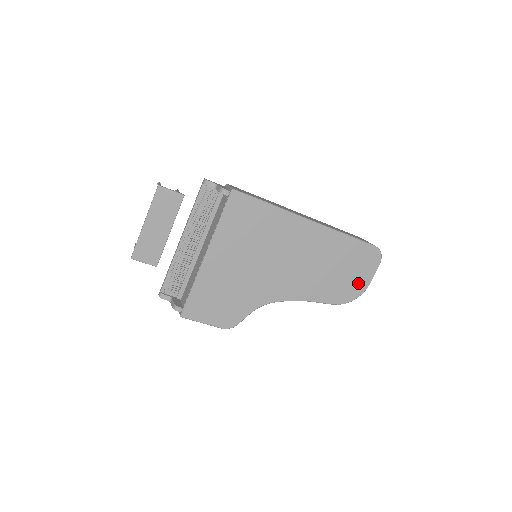
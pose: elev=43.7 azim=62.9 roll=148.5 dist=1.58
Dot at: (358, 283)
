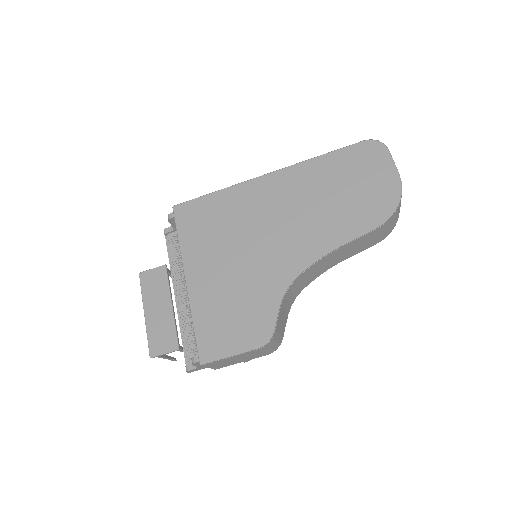
Dot at: (383, 186)
